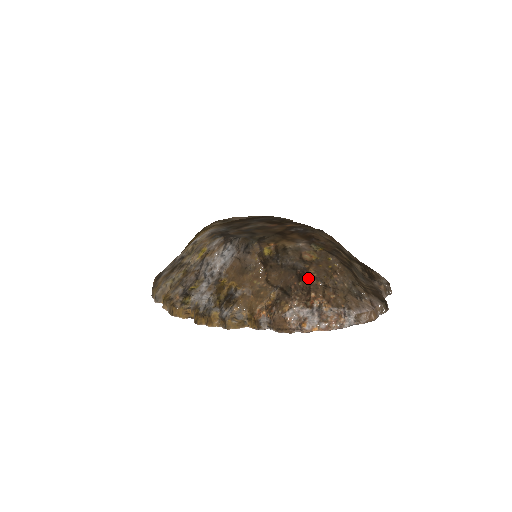
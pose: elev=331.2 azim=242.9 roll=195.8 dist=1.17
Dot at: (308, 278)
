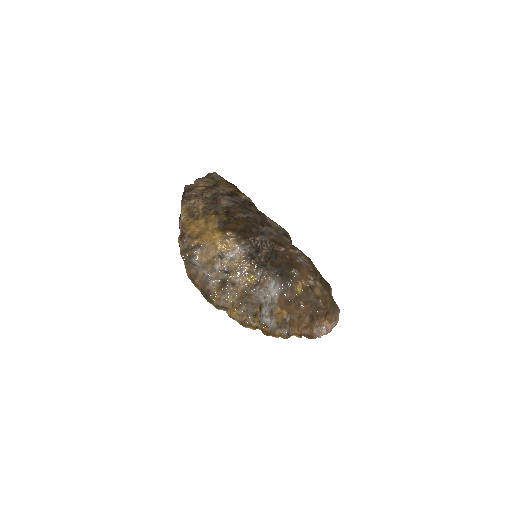
Dot at: (322, 310)
